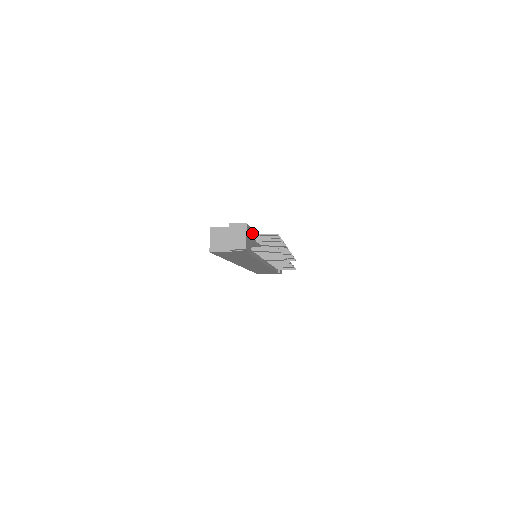
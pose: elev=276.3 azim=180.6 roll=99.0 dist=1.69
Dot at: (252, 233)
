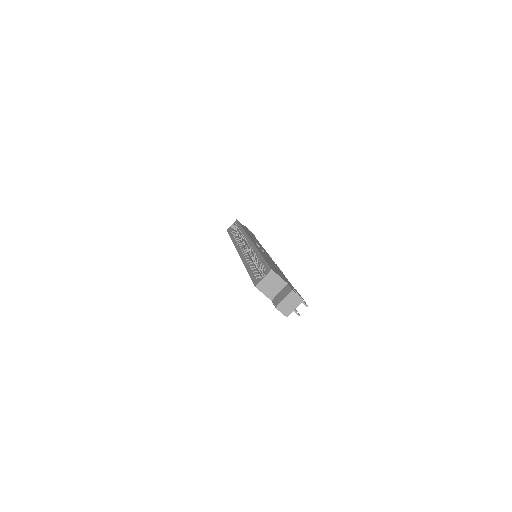
Dot at: occluded
